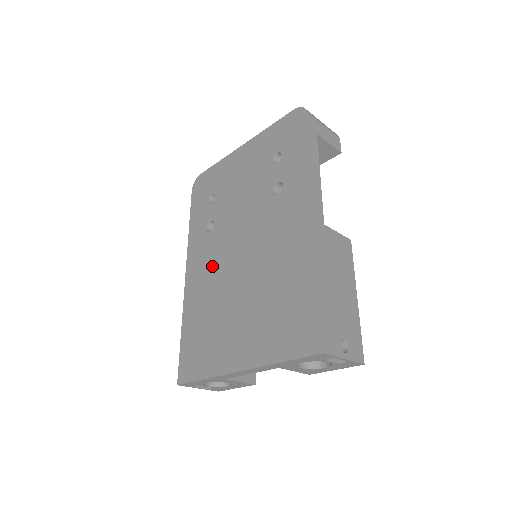
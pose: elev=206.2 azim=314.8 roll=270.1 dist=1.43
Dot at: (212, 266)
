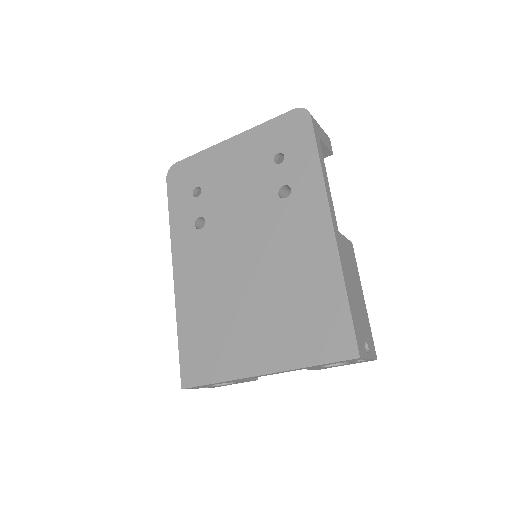
Dot at: (209, 266)
